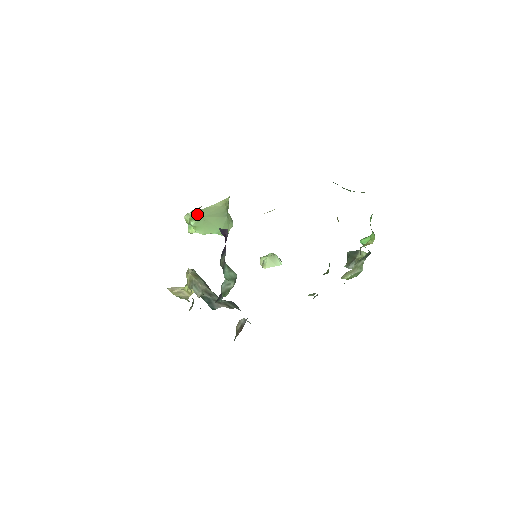
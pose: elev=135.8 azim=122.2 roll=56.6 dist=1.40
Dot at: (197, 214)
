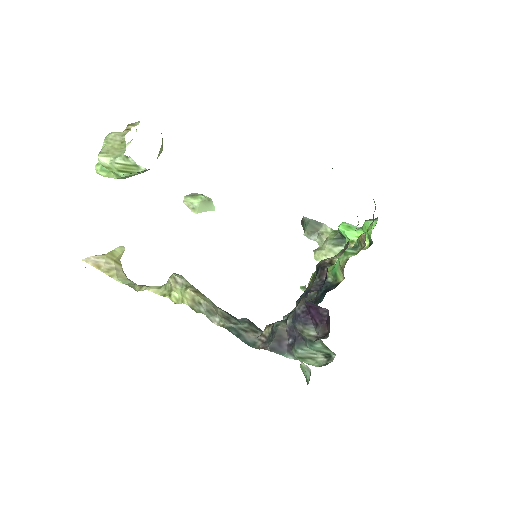
Dot at: (140, 170)
